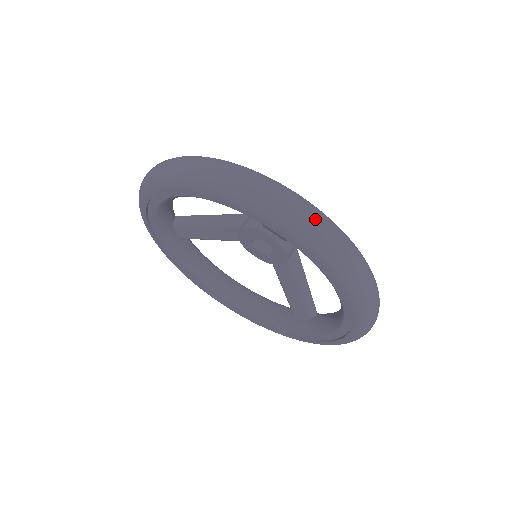
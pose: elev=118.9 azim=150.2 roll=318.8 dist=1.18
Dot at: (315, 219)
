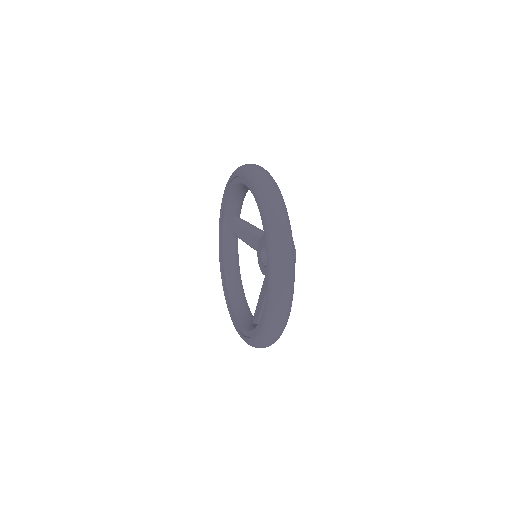
Dot at: (279, 212)
